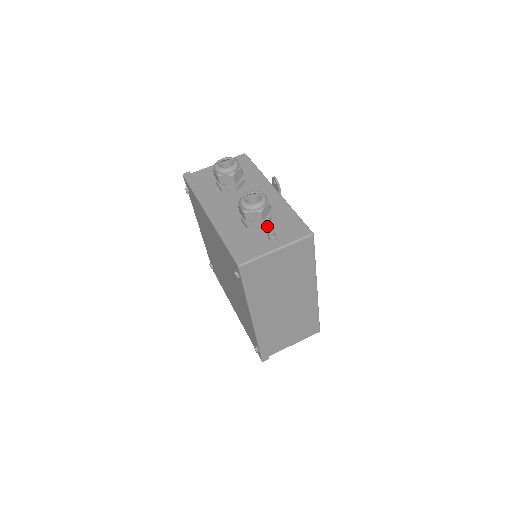
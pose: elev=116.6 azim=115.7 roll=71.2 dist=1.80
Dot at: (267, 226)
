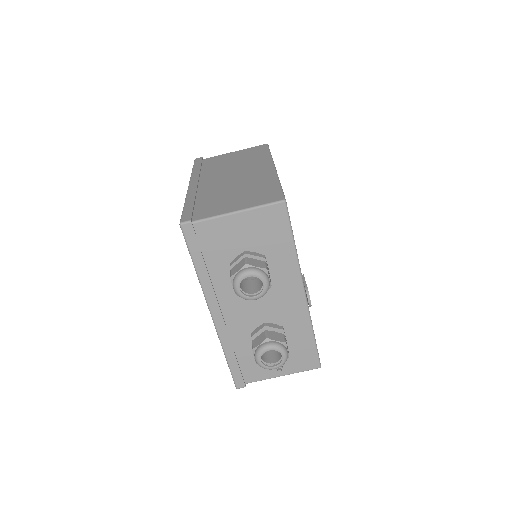
Dot at: occluded
